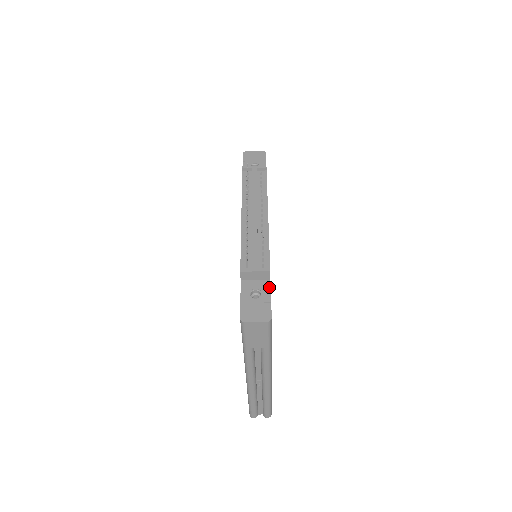
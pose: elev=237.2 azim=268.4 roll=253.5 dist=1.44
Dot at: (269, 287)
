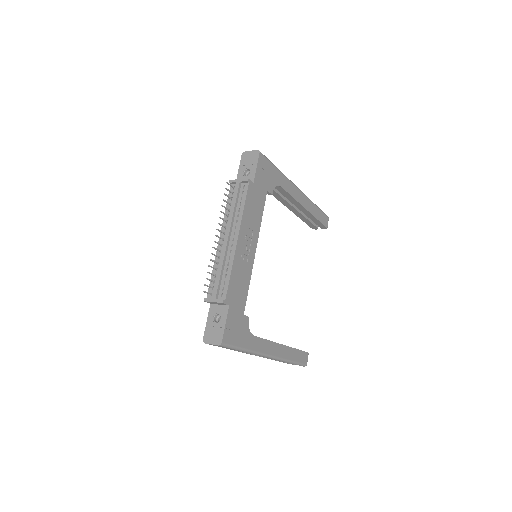
Dot at: (226, 313)
